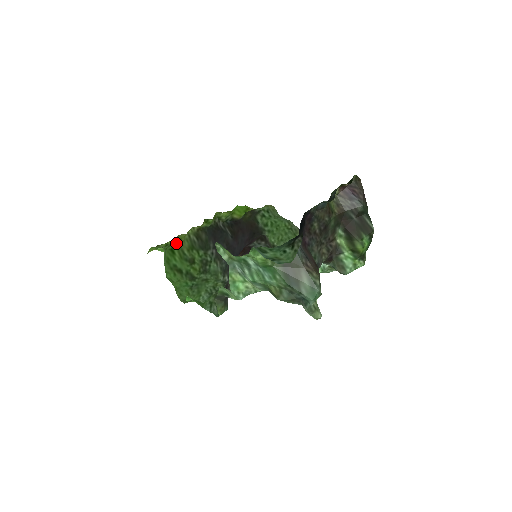
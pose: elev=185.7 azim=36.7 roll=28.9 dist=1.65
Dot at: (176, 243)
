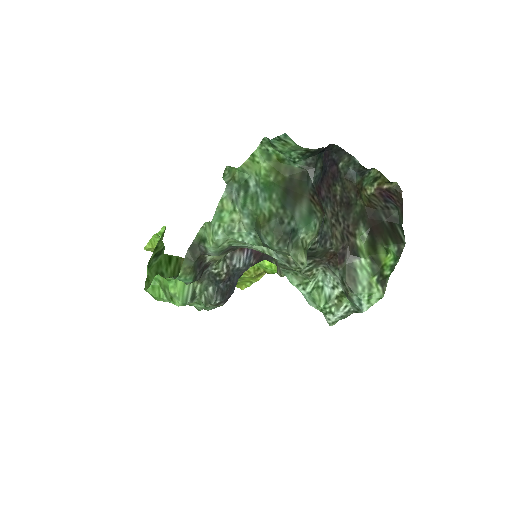
Dot at: (178, 257)
